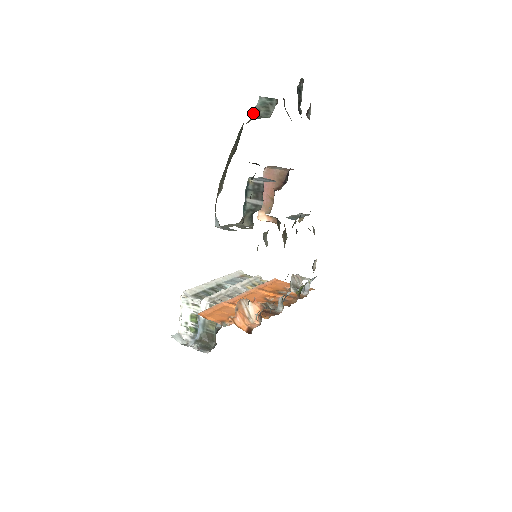
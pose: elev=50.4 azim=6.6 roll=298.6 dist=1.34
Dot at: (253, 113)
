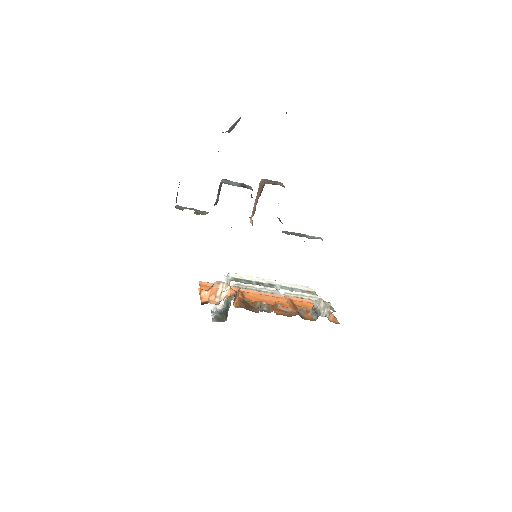
Dot at: (229, 128)
